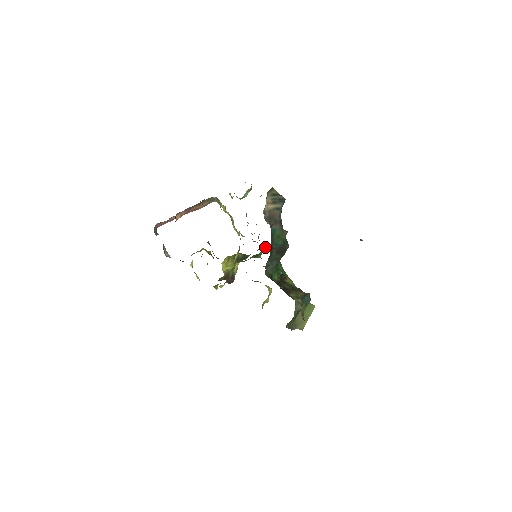
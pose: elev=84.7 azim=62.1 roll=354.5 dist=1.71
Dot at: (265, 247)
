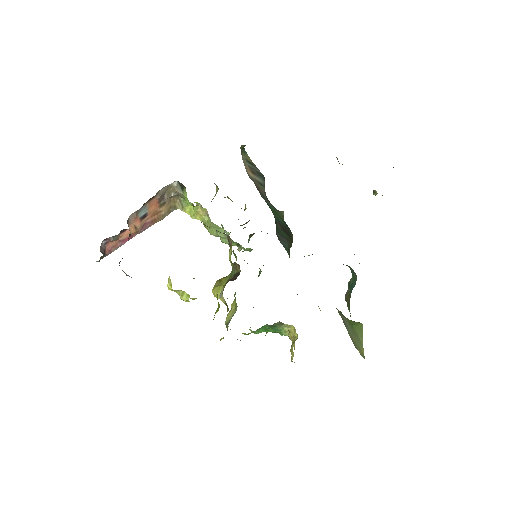
Dot at: occluded
